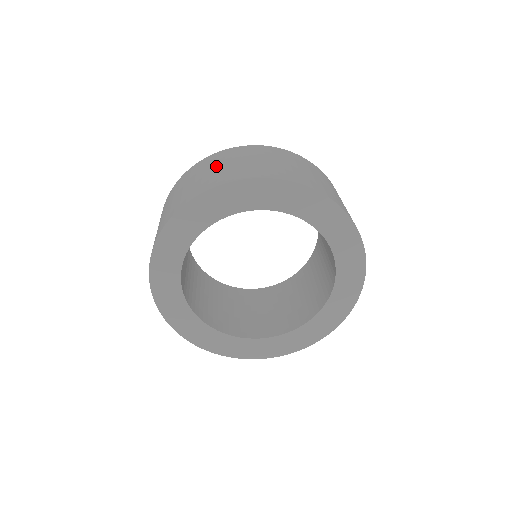
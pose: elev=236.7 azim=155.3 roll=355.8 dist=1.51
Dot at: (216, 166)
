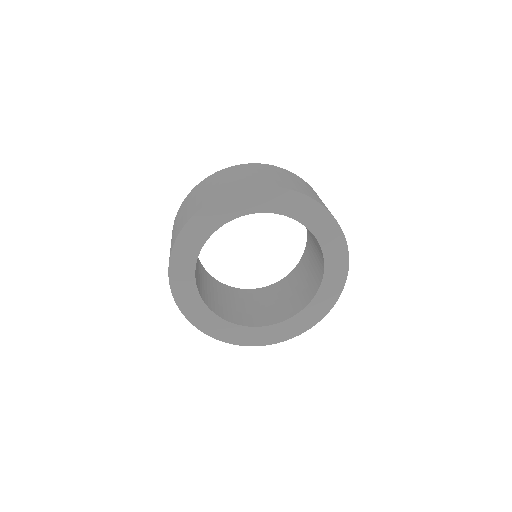
Dot at: occluded
